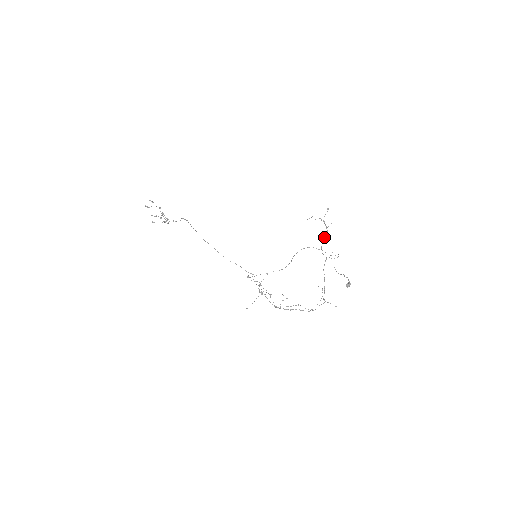
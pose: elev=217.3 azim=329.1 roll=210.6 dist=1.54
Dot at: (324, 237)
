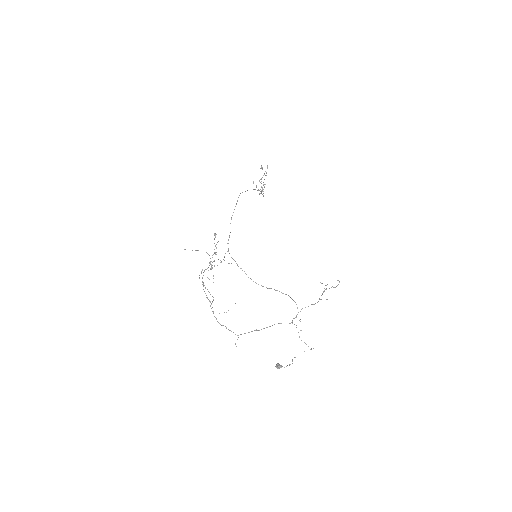
Dot at: occluded
